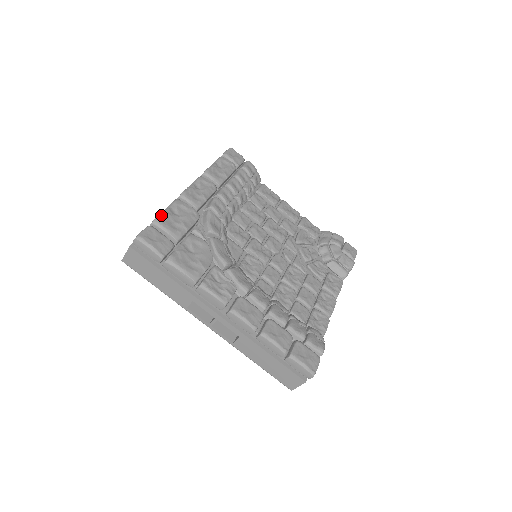
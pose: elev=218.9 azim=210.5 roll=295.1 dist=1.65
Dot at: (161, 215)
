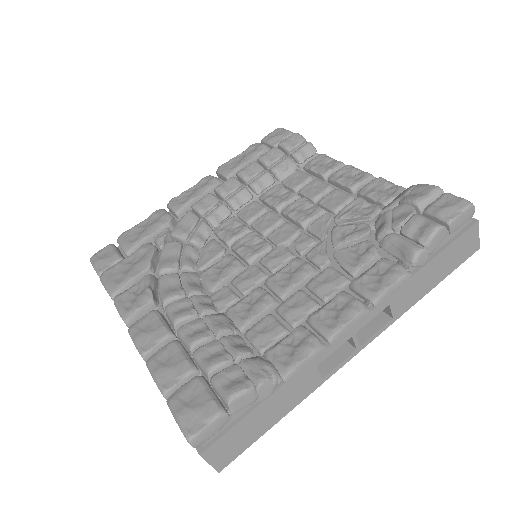
Dot at: (128, 230)
